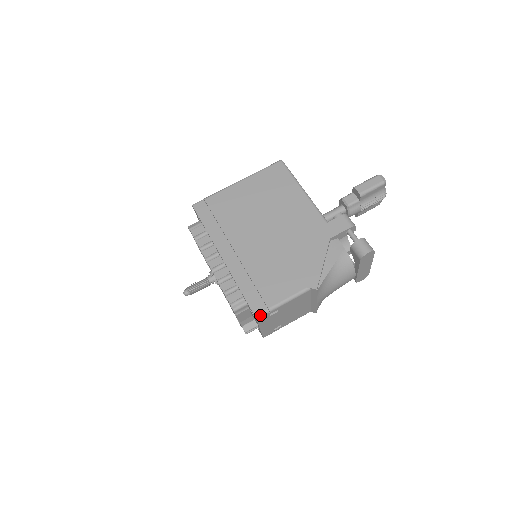
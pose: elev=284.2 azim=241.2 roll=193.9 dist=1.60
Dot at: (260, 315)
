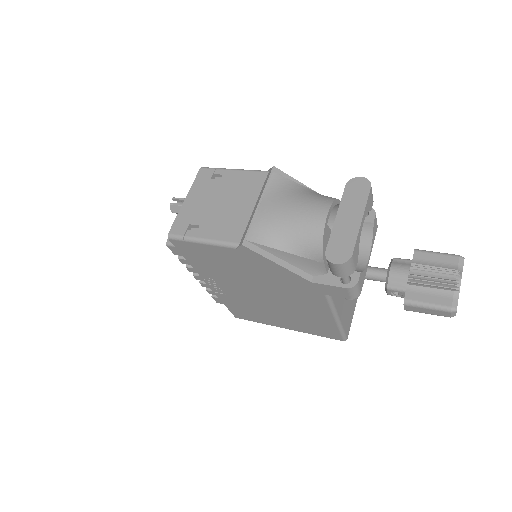
Dot at: (207, 168)
